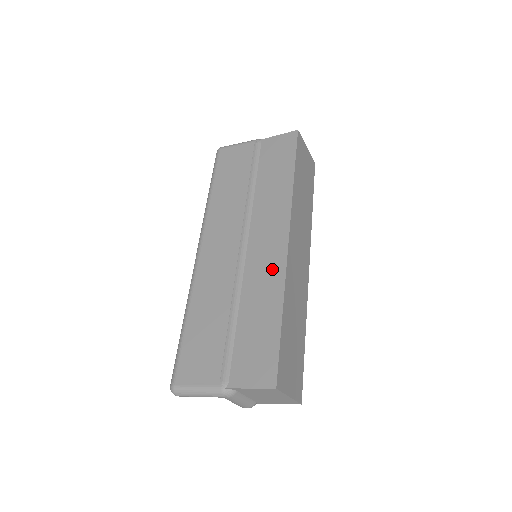
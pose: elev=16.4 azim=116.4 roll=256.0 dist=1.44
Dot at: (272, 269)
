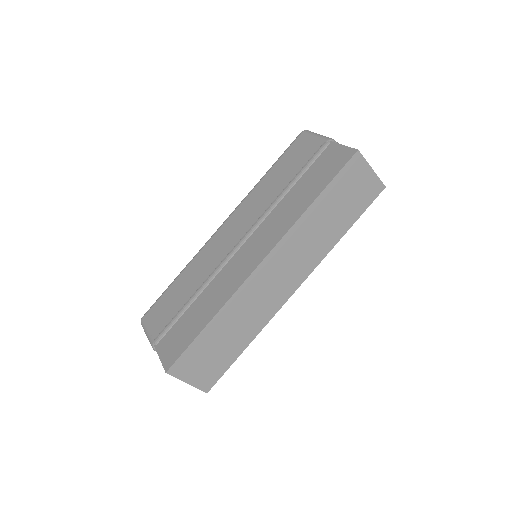
Dot at: (234, 280)
